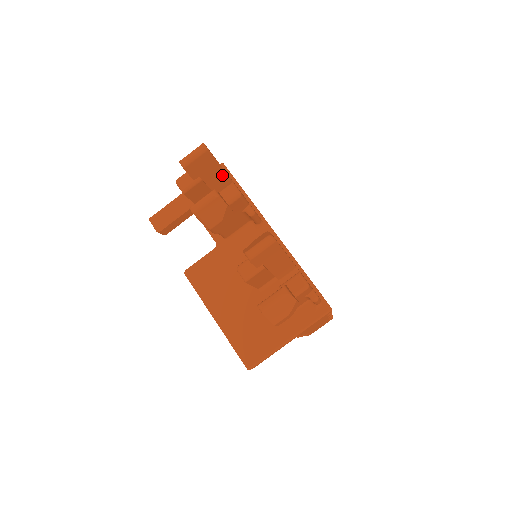
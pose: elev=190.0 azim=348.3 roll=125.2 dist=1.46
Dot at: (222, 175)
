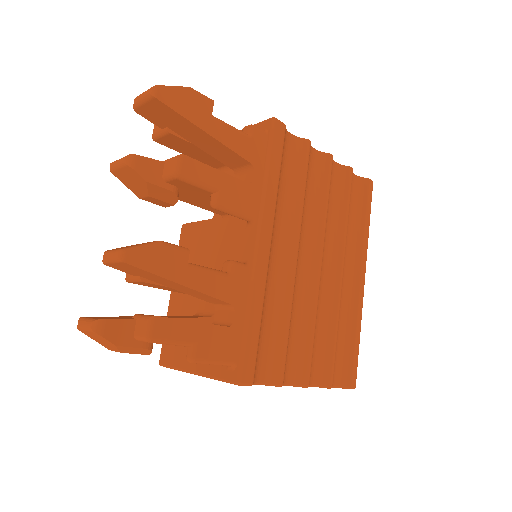
Dot at: (207, 137)
